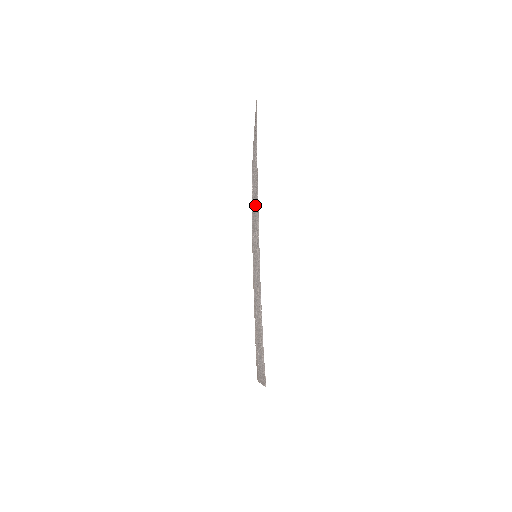
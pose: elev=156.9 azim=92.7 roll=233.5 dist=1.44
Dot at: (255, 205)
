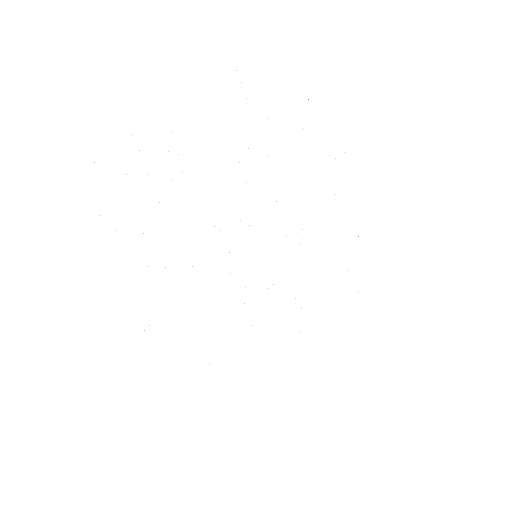
Dot at: occluded
